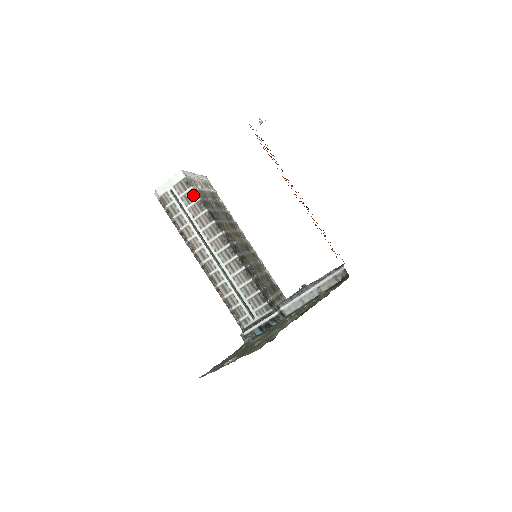
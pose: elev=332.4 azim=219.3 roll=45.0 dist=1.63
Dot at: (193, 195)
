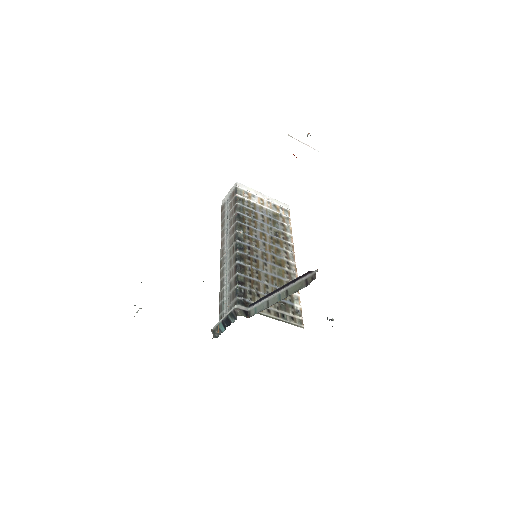
Dot at: (235, 201)
